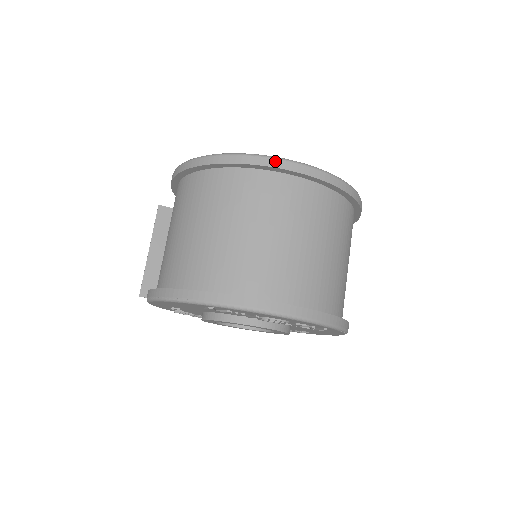
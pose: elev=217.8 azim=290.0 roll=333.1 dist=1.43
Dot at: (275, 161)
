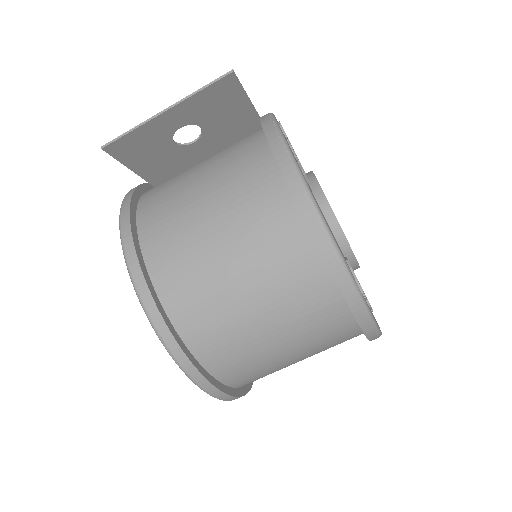
Dot at: (373, 332)
